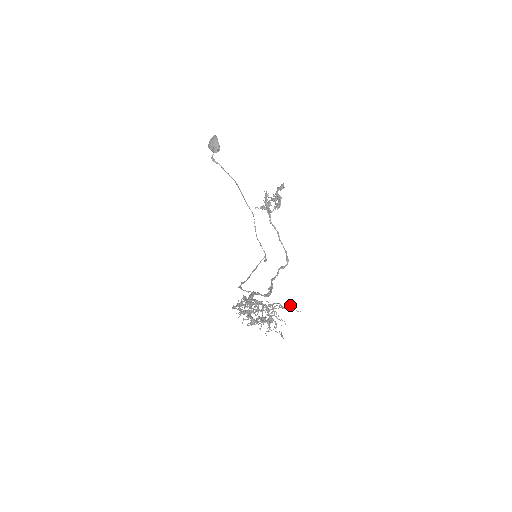
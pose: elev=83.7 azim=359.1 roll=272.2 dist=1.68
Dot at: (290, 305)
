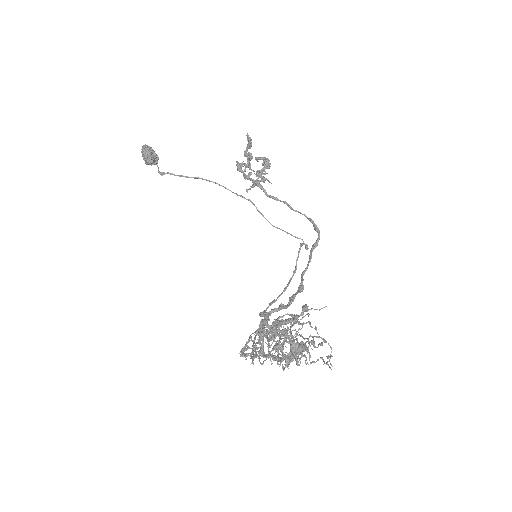
Dot at: (303, 306)
